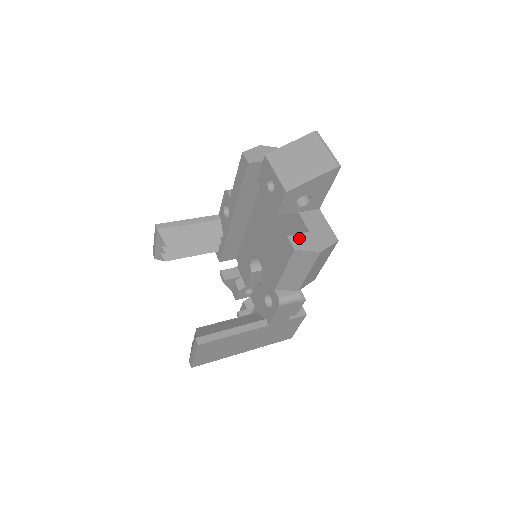
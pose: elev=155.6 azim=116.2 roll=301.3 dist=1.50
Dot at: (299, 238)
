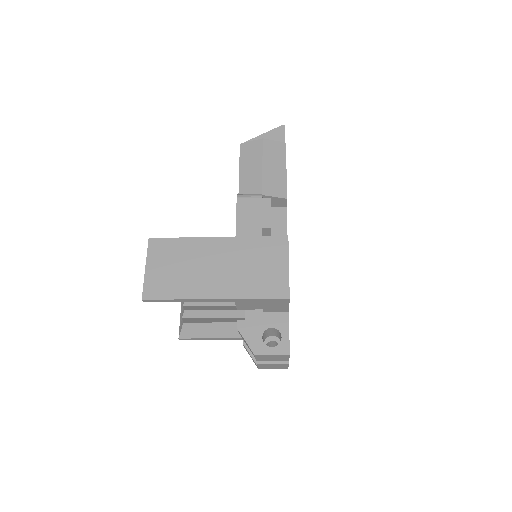
Dot at: occluded
